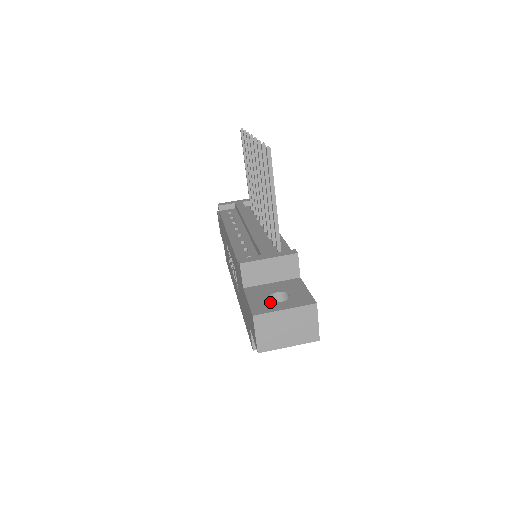
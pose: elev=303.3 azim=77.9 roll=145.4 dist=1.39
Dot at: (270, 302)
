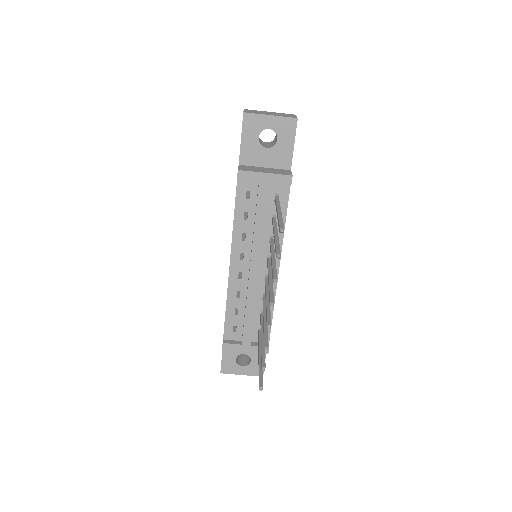
Dot at: (236, 364)
